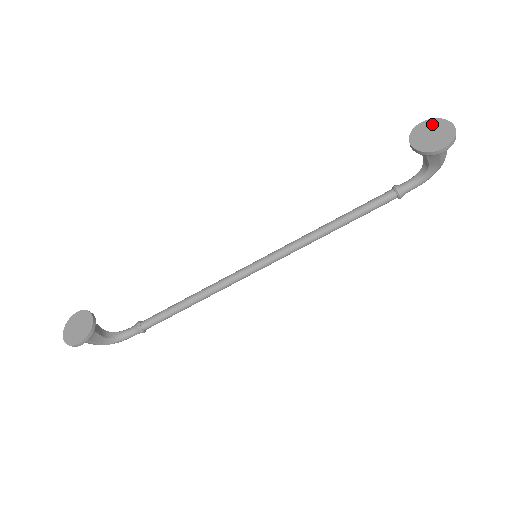
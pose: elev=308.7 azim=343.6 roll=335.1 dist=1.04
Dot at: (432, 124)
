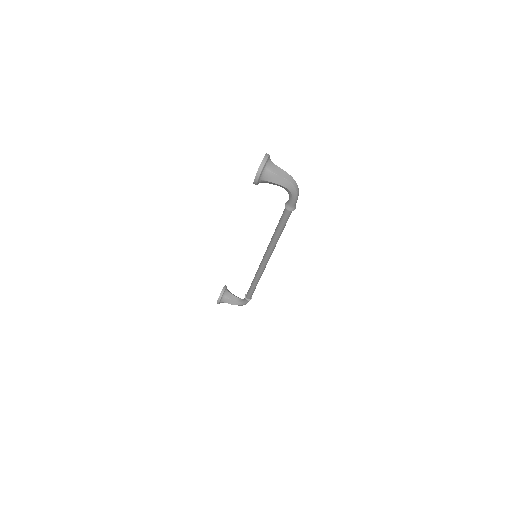
Dot at: occluded
